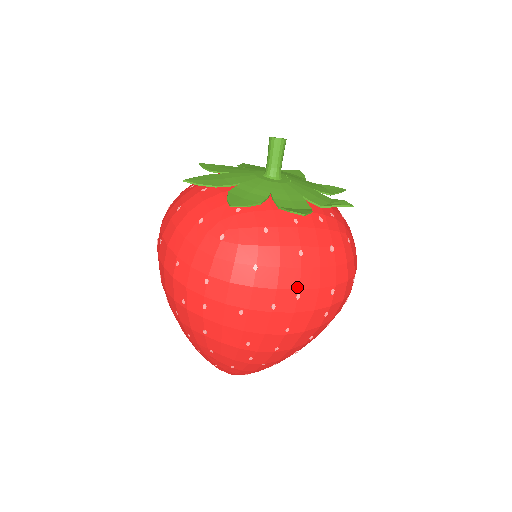
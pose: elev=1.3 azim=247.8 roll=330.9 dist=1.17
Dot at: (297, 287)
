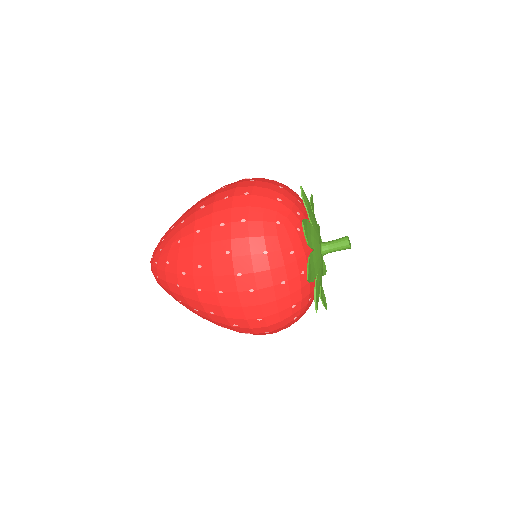
Dot at: occluded
